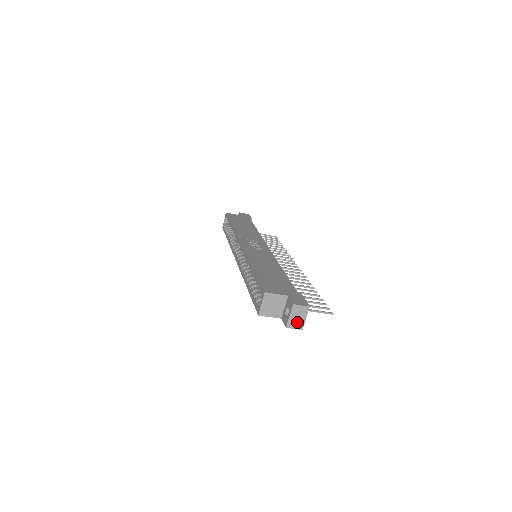
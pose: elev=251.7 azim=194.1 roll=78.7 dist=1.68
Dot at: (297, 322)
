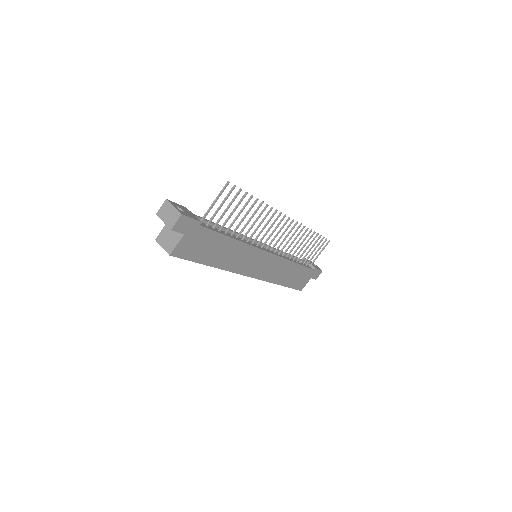
Dot at: (172, 217)
